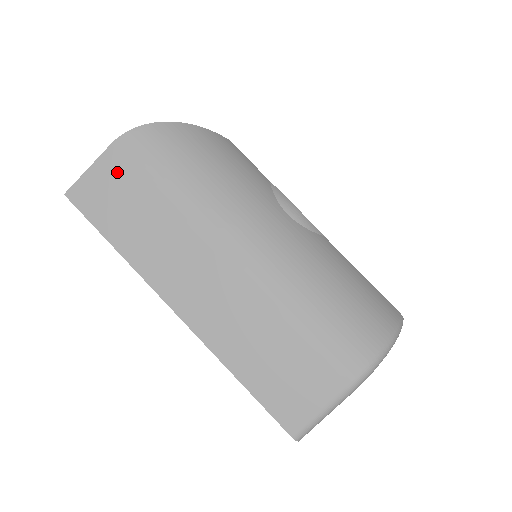
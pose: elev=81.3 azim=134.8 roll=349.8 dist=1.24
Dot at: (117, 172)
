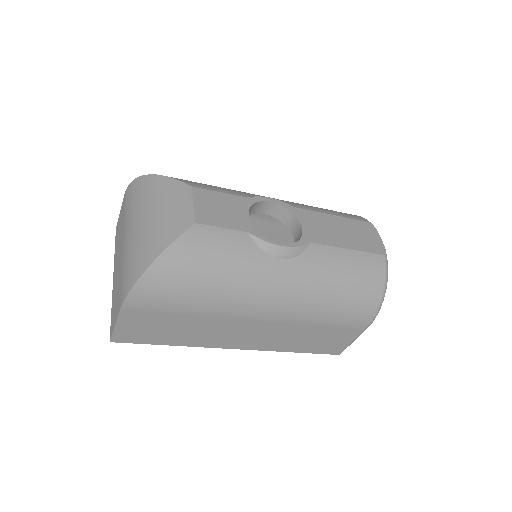
Dot at: (139, 319)
